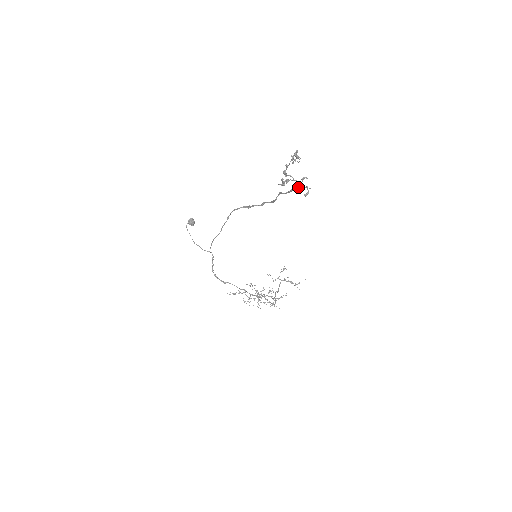
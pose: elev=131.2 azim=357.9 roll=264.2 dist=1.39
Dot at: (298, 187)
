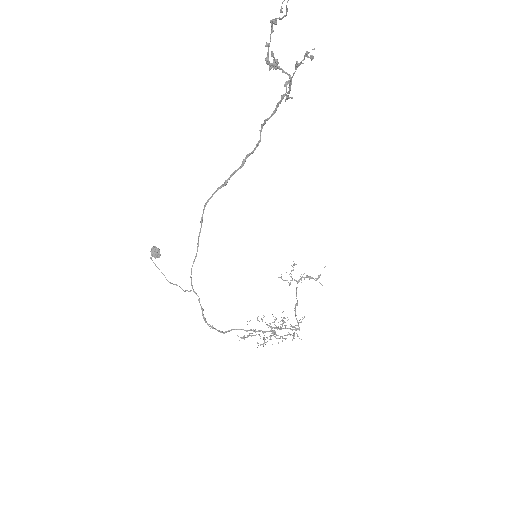
Dot at: occluded
